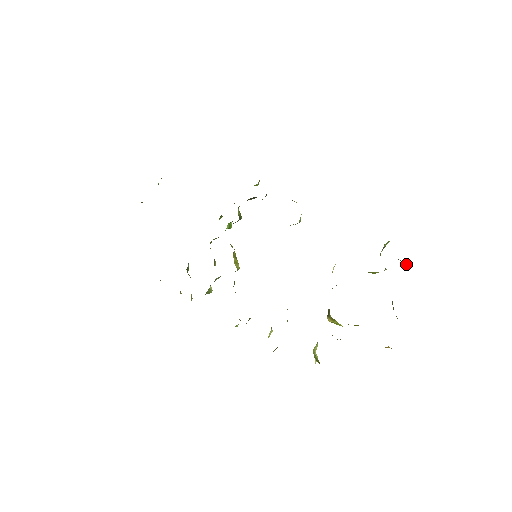
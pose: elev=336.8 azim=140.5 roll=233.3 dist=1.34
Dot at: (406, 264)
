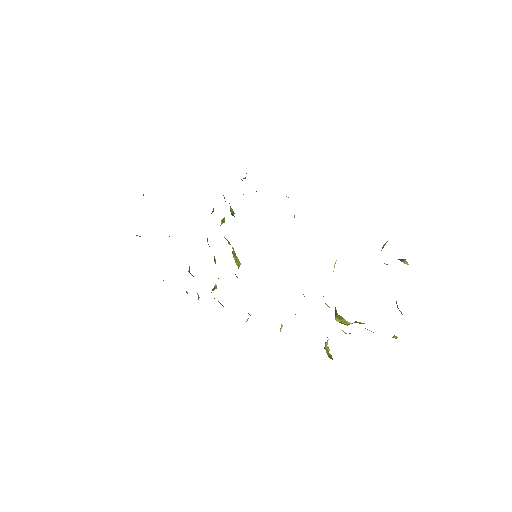
Dot at: (406, 262)
